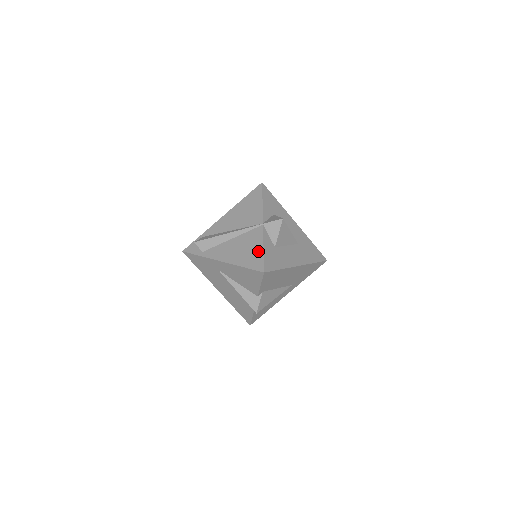
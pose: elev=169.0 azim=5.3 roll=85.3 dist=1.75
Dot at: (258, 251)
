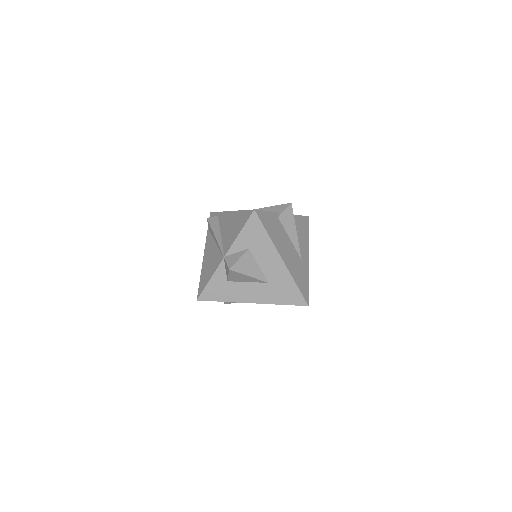
Dot at: (208, 278)
